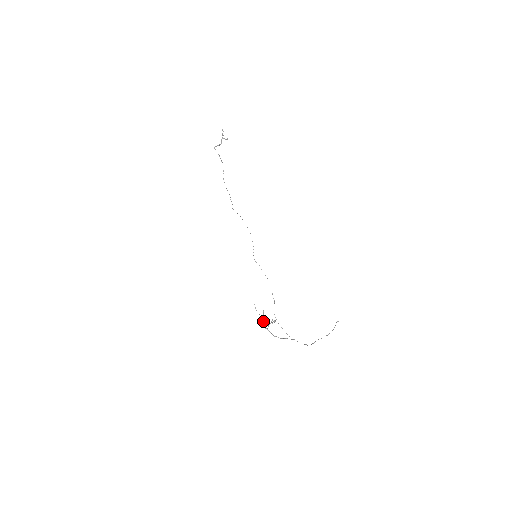
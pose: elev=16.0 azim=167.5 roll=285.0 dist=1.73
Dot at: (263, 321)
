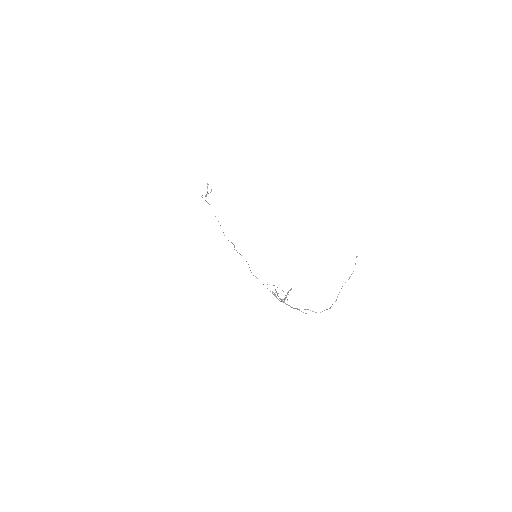
Dot at: occluded
